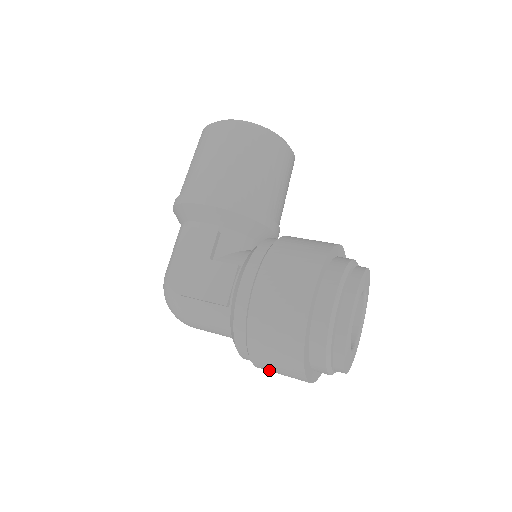
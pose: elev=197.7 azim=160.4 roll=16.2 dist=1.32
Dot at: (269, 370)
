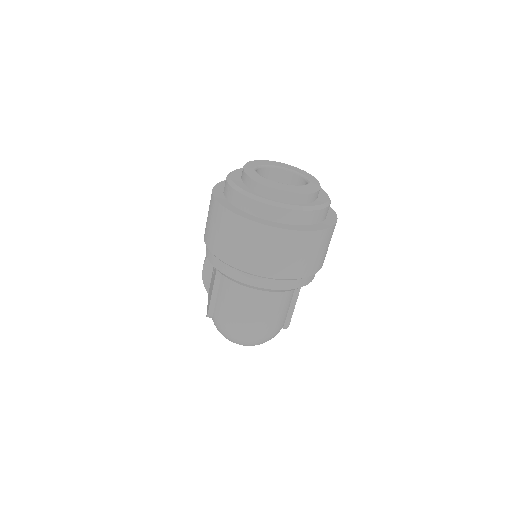
Dot at: (260, 263)
